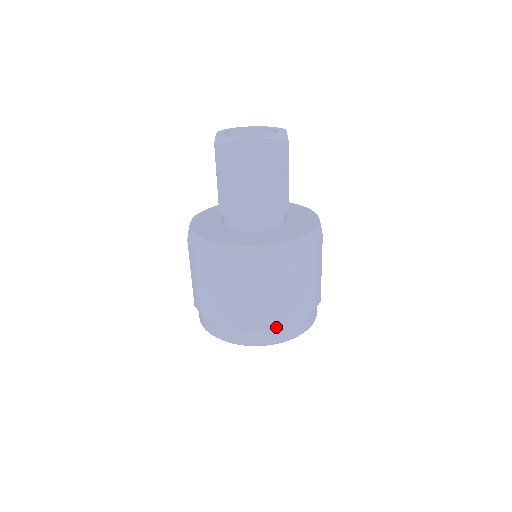
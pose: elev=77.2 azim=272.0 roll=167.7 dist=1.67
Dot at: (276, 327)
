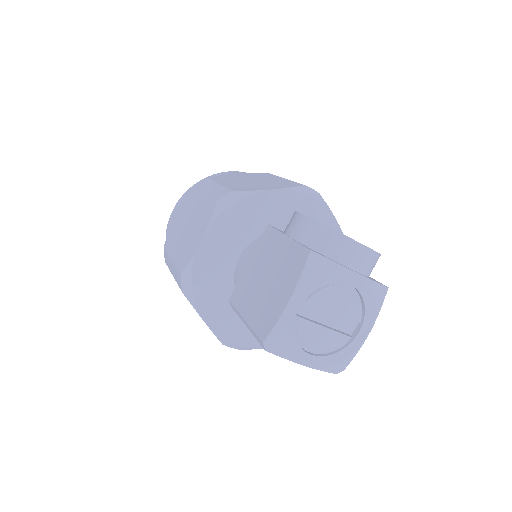
Dot at: occluded
